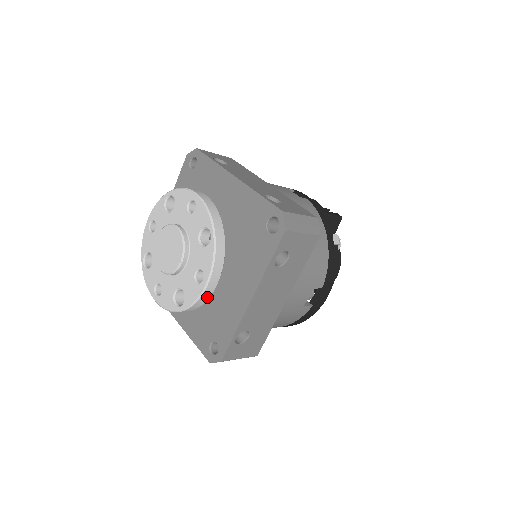
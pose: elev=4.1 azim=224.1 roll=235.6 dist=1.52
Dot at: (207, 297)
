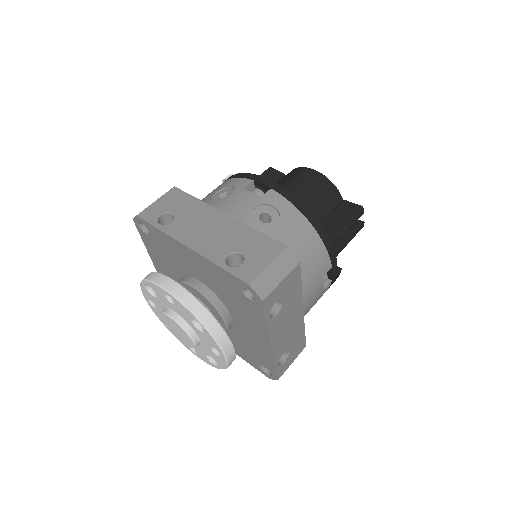
Dot at: occluded
